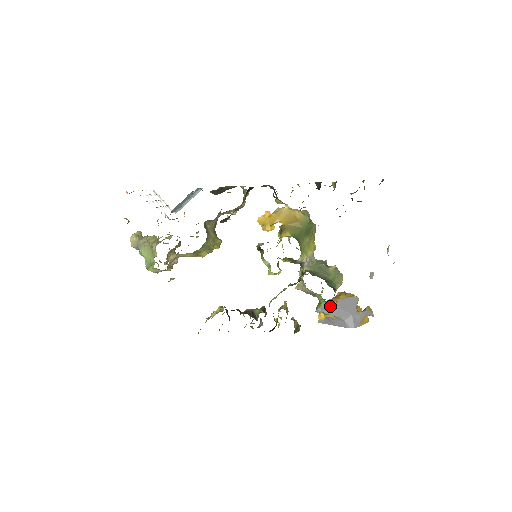
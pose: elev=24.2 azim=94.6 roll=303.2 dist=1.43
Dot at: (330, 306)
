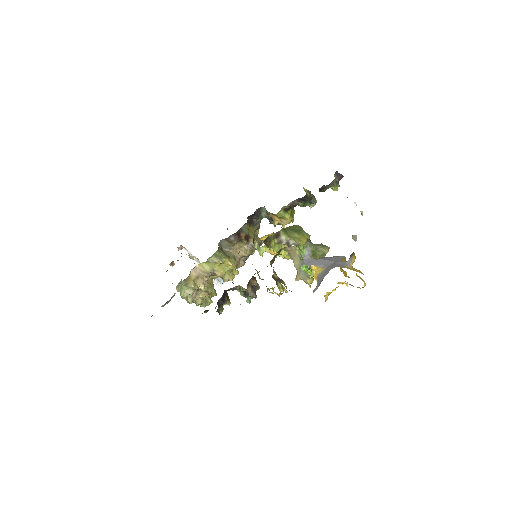
Dot at: (311, 259)
